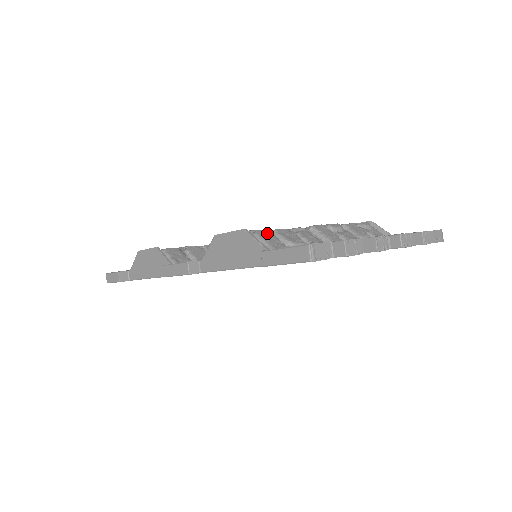
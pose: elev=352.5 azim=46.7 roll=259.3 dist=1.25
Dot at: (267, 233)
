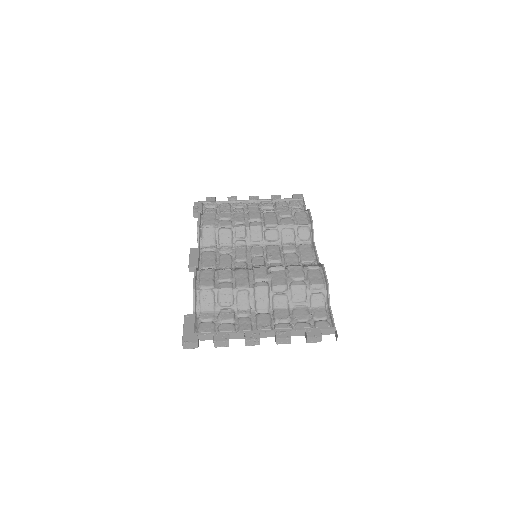
Dot at: (209, 293)
